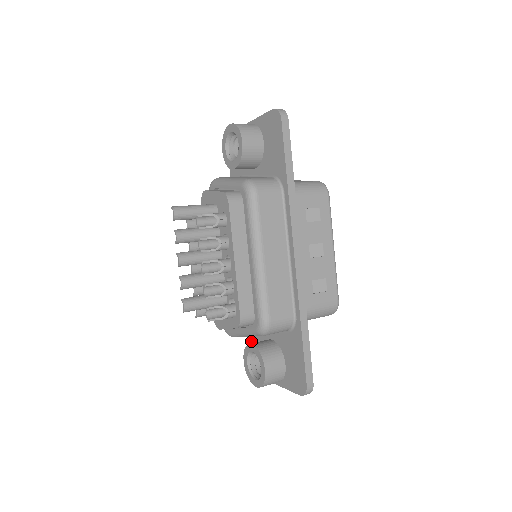
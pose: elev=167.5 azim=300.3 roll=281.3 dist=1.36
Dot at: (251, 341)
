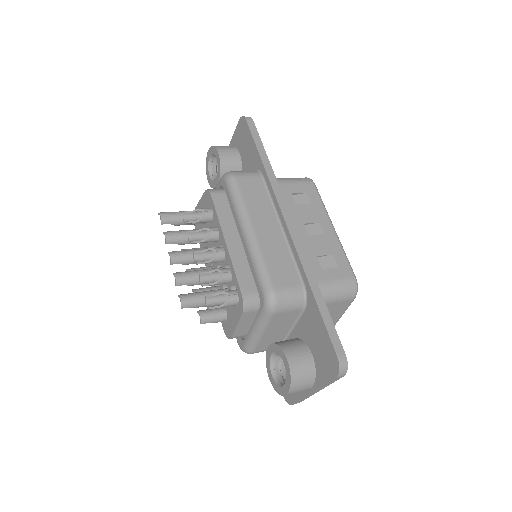
Dot at: occluded
